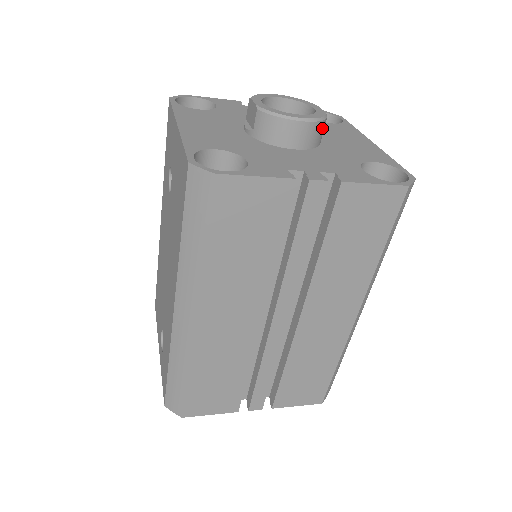
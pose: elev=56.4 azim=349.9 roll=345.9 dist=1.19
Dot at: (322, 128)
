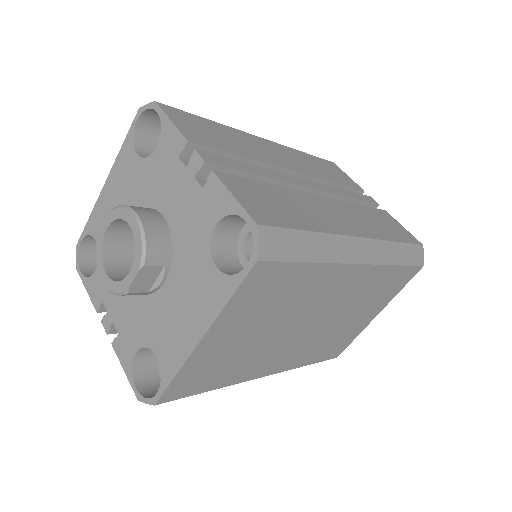
Dot at: occluded
